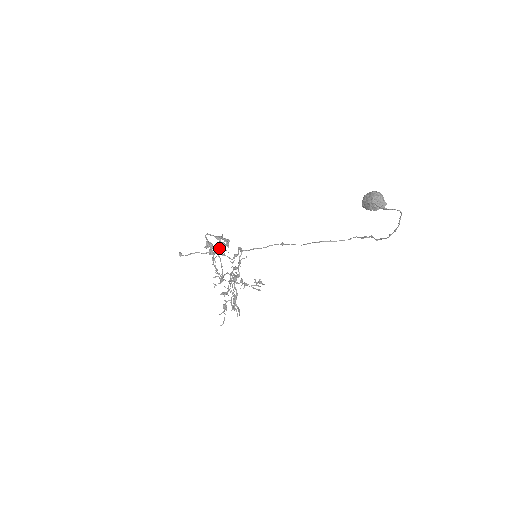
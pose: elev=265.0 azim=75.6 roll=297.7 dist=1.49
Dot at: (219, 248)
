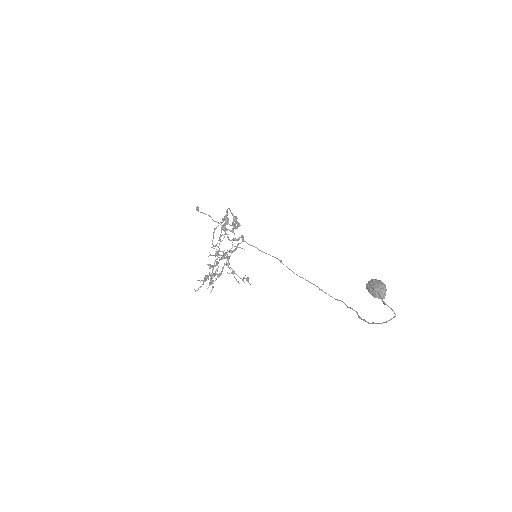
Dot at: occluded
